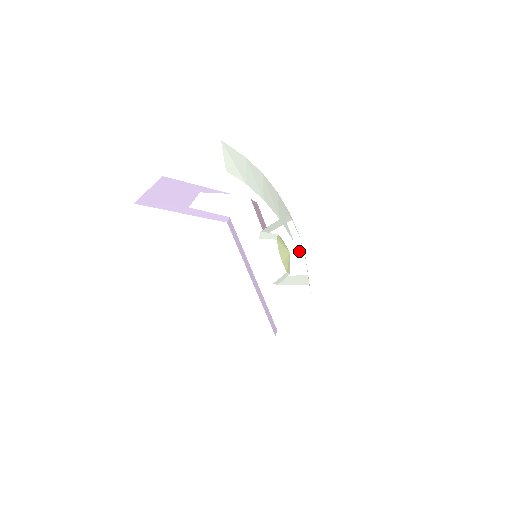
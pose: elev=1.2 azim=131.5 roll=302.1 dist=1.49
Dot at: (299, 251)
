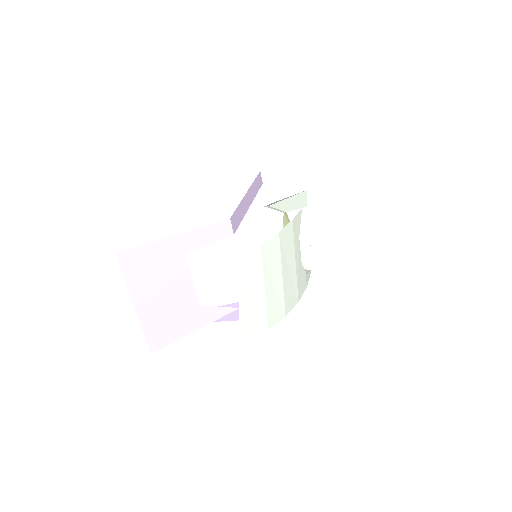
Dot at: occluded
